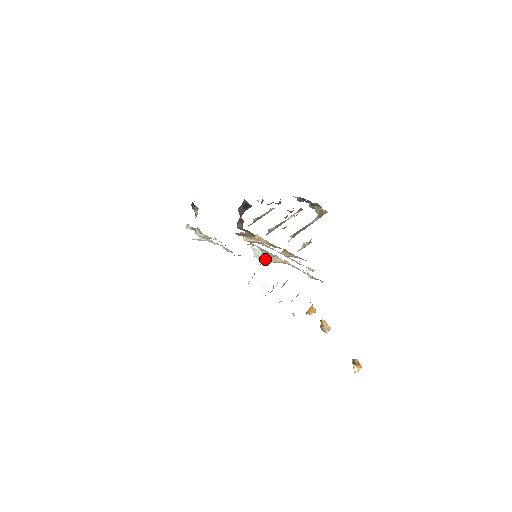
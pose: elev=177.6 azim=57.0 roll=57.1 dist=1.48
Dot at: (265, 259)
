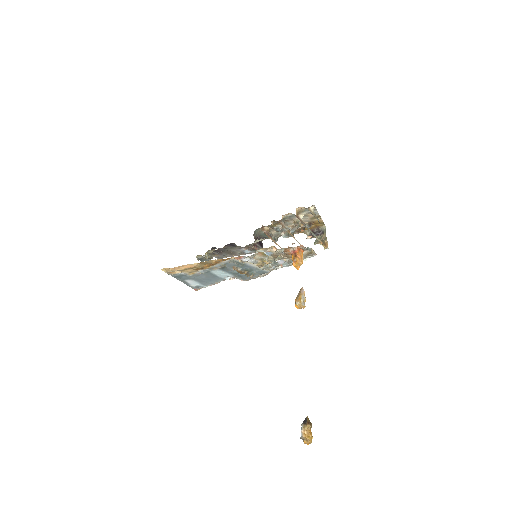
Dot at: occluded
